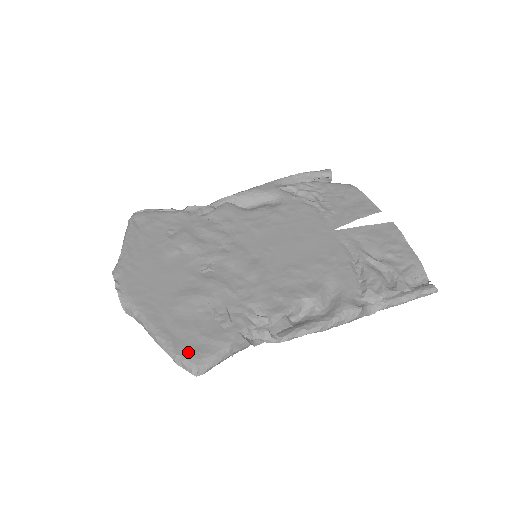
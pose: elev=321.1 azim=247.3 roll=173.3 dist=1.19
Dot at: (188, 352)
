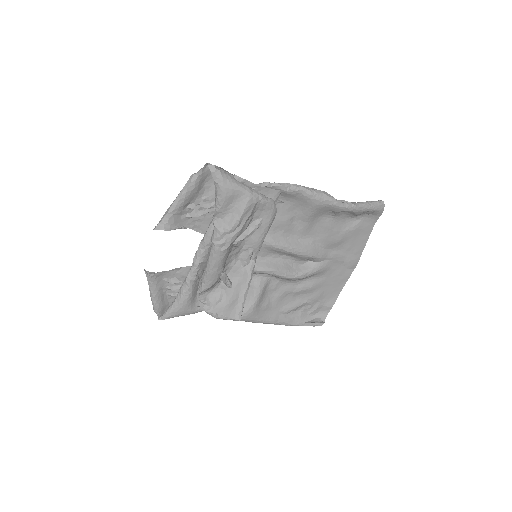
Dot at: (201, 178)
